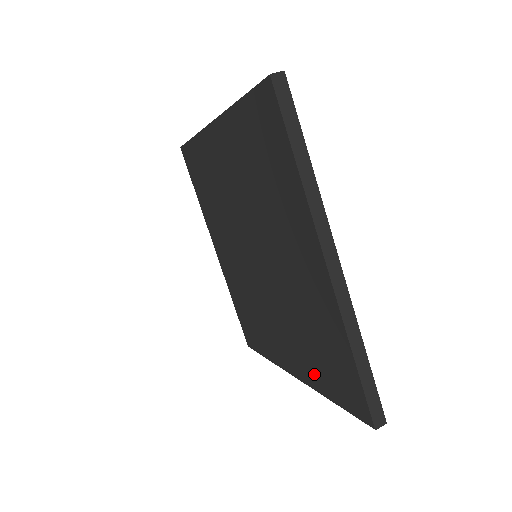
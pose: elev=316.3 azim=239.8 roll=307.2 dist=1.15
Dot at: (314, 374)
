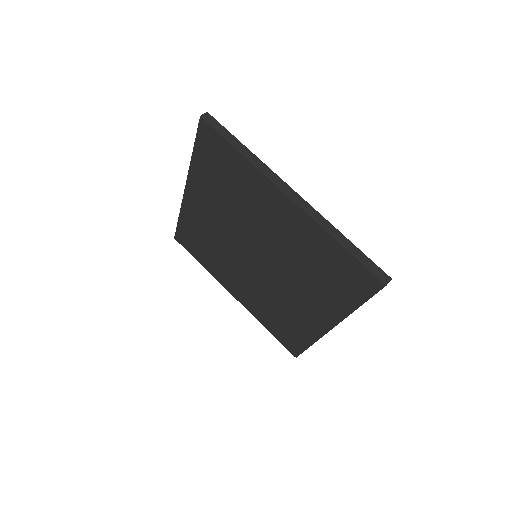
Dot at: (261, 315)
